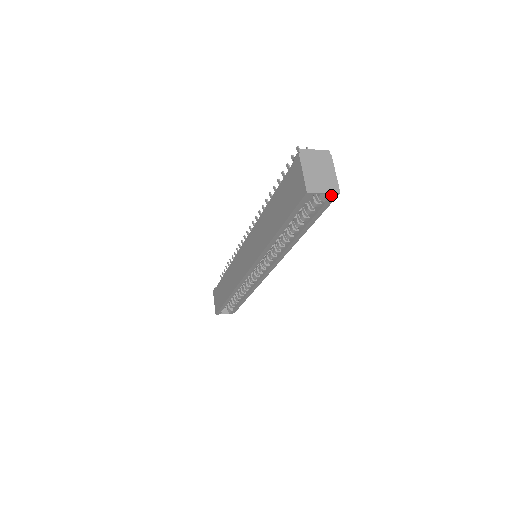
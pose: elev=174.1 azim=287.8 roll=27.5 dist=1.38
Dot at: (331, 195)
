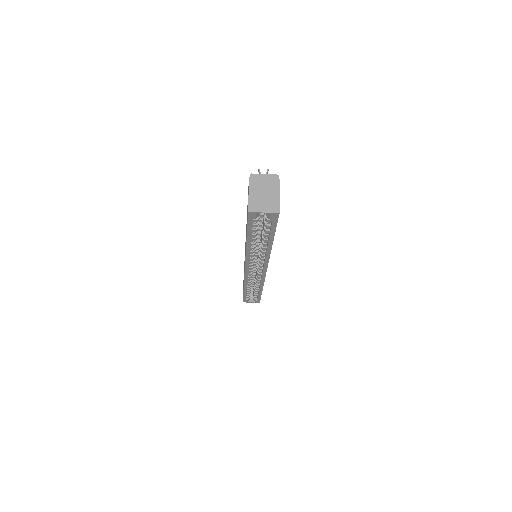
Dot at: (272, 214)
